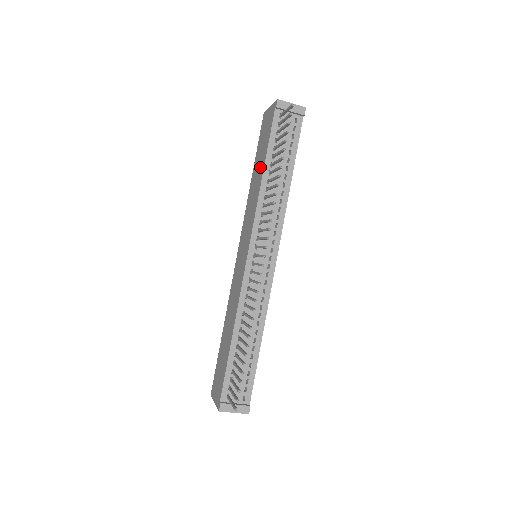
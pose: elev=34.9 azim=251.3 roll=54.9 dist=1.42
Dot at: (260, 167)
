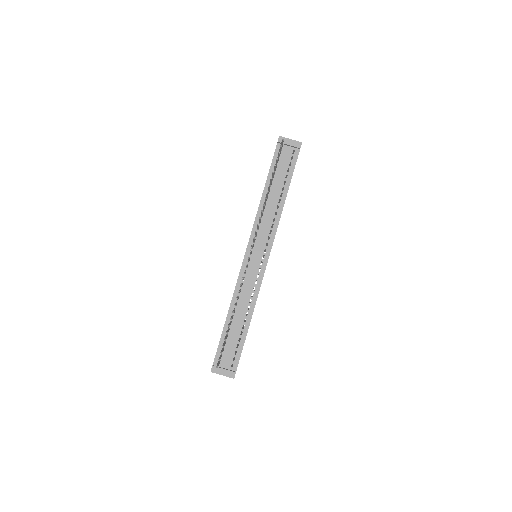
Dot at: occluded
